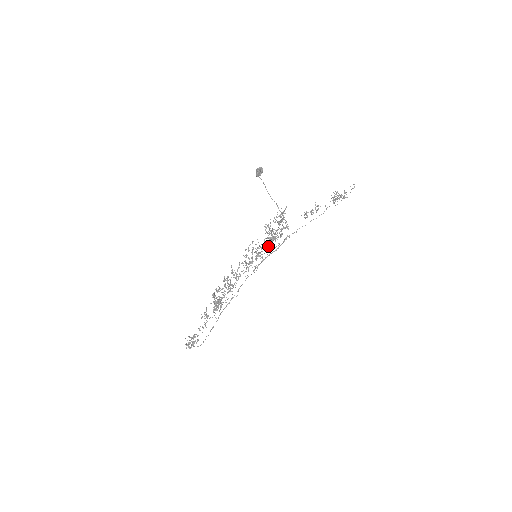
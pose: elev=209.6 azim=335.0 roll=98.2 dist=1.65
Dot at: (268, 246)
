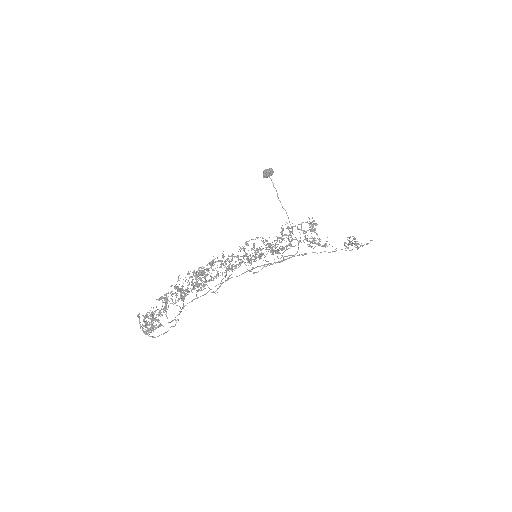
Dot at: (285, 250)
